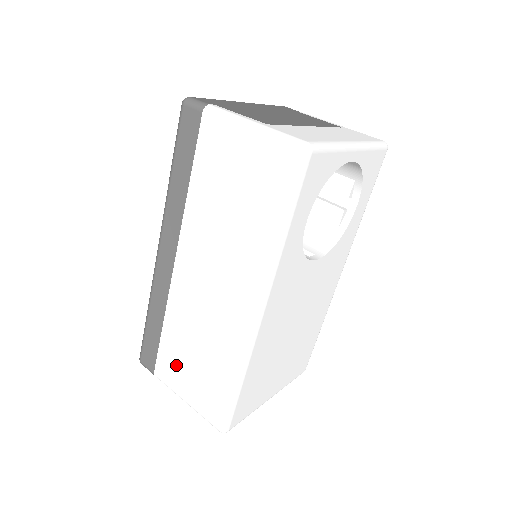
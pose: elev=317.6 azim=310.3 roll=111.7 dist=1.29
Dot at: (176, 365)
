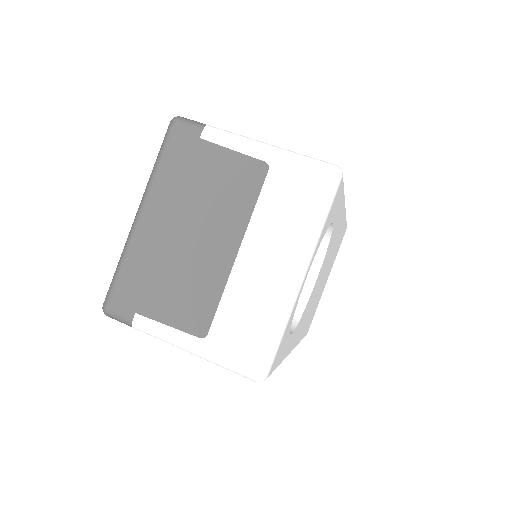
Dot at: occluded
